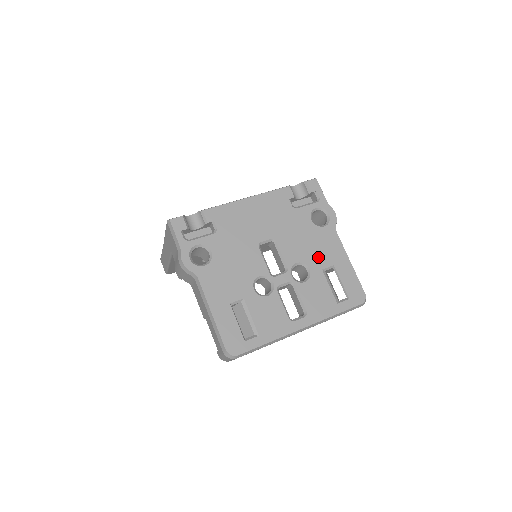
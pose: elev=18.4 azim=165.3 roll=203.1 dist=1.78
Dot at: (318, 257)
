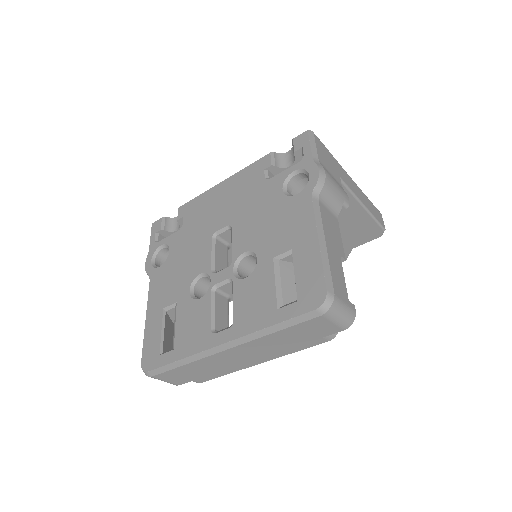
Dot at: (274, 240)
